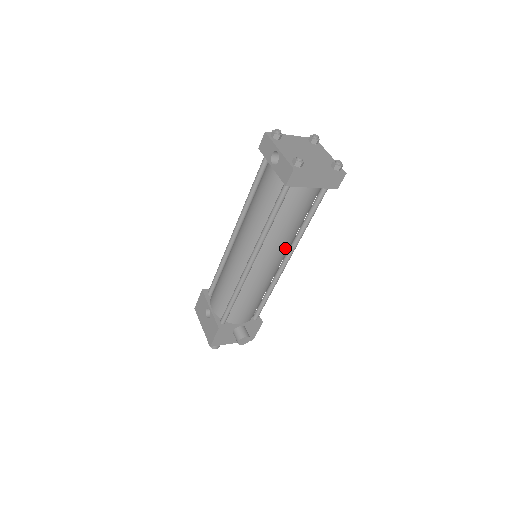
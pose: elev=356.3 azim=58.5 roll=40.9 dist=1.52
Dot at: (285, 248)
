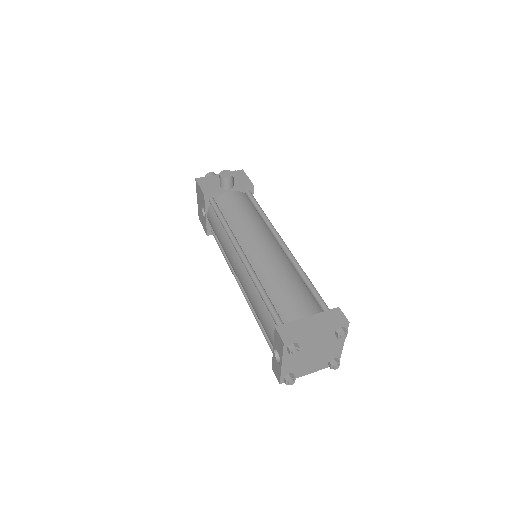
Dot at: occluded
